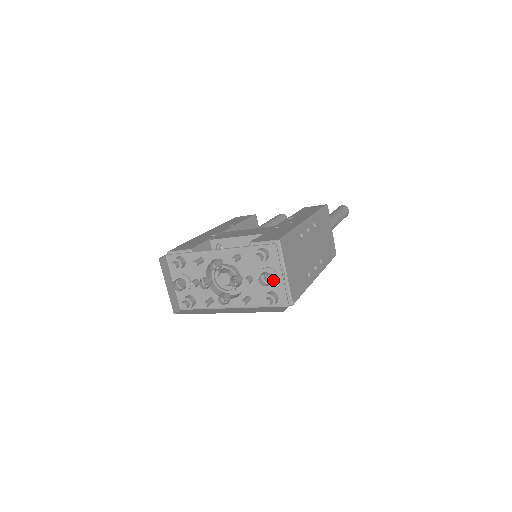
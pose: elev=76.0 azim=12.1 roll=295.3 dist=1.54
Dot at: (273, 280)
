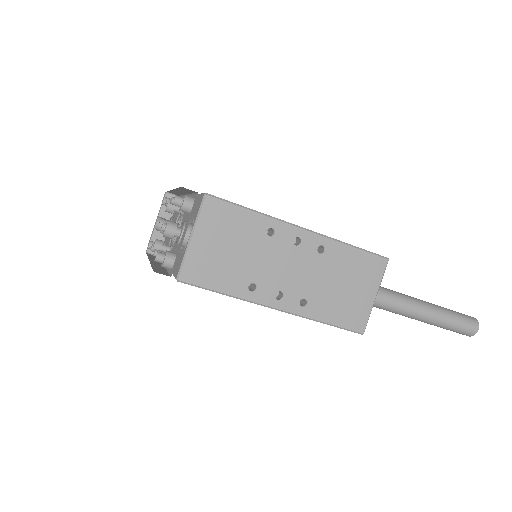
Dot at: (182, 240)
